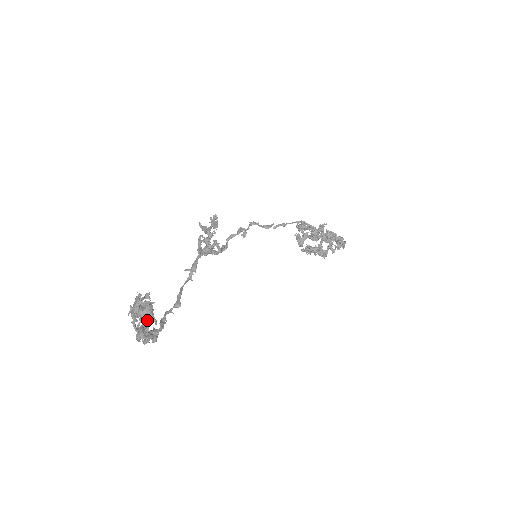
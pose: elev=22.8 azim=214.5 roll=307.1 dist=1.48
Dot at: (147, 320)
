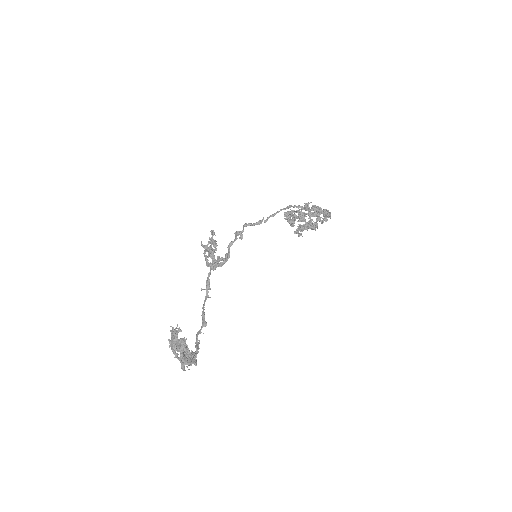
Dot at: occluded
